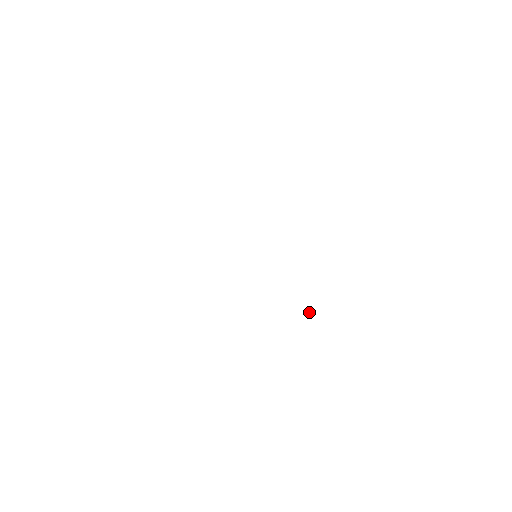
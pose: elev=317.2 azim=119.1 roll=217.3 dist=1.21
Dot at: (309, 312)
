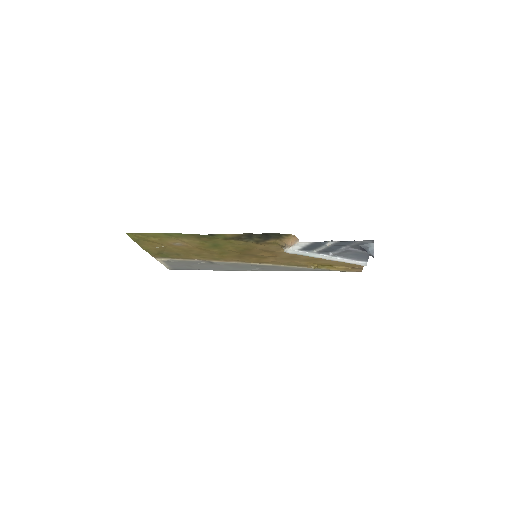
Dot at: occluded
